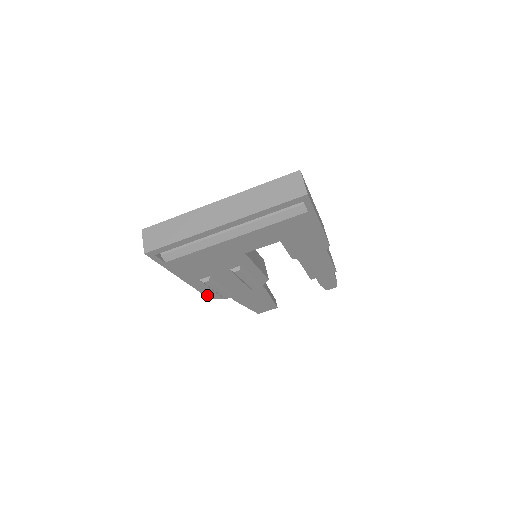
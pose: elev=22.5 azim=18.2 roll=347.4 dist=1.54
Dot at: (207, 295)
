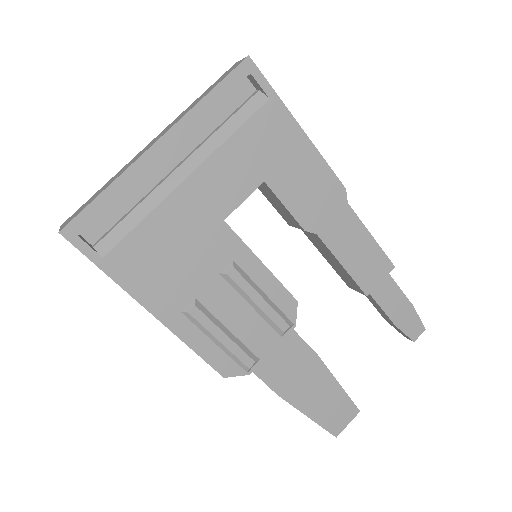
Dot at: (214, 365)
